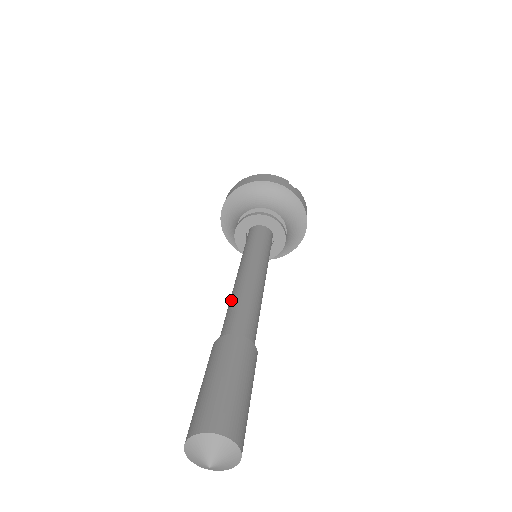
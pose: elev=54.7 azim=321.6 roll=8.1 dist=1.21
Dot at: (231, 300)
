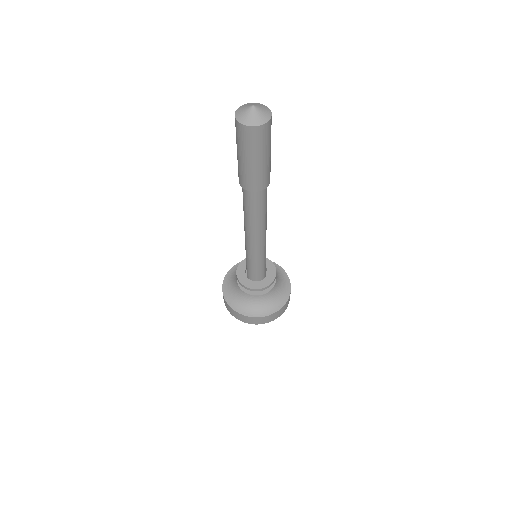
Dot at: occluded
